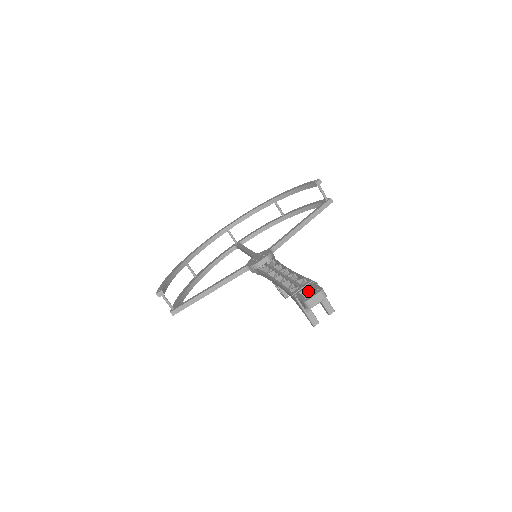
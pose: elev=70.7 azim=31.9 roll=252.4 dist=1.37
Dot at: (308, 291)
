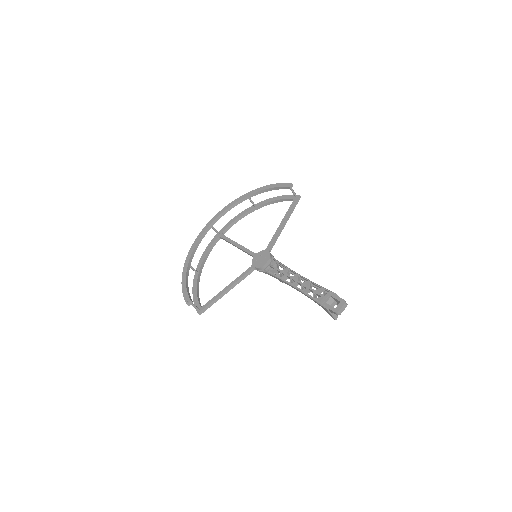
Dot at: (331, 300)
